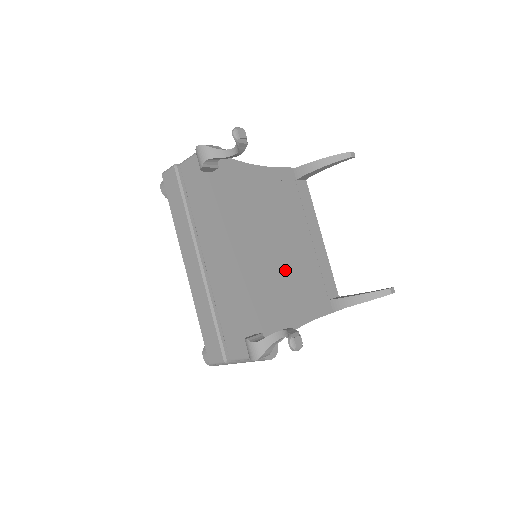
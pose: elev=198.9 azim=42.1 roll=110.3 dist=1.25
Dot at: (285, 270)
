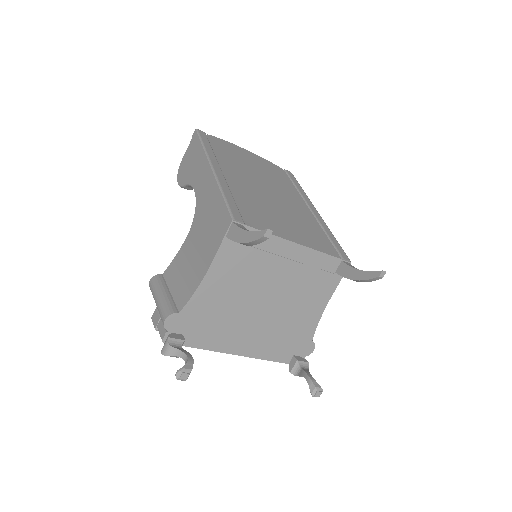
Dot at: (284, 306)
